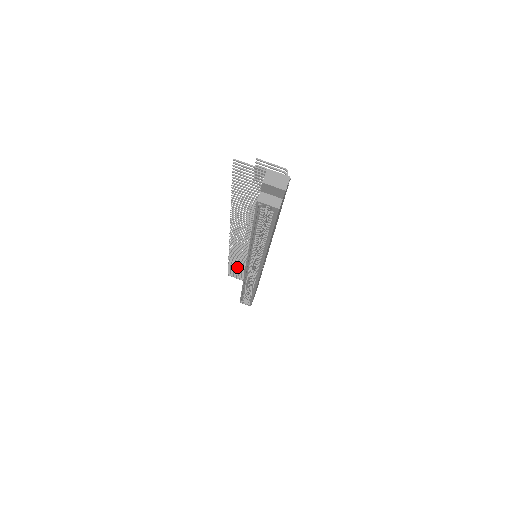
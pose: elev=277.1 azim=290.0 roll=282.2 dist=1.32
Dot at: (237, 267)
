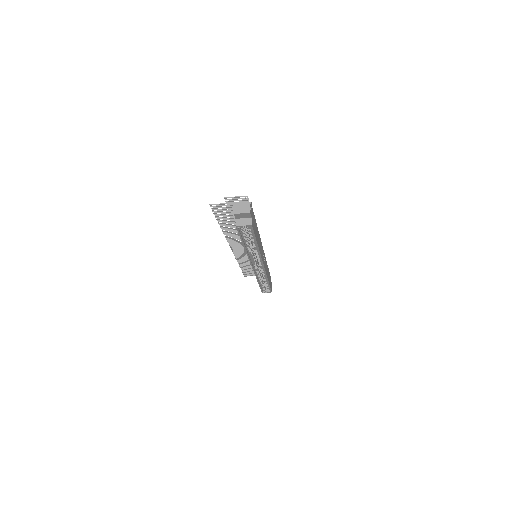
Dot at: (248, 268)
